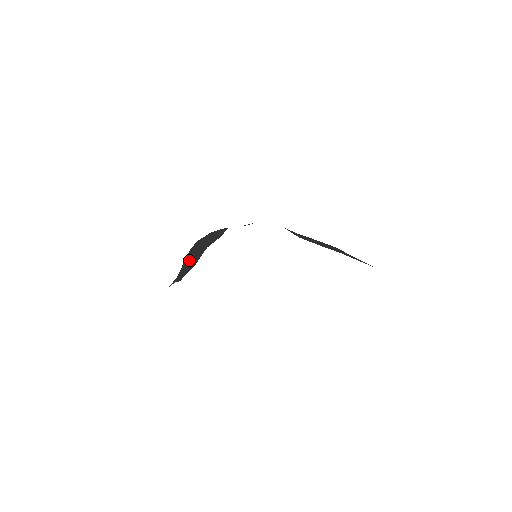
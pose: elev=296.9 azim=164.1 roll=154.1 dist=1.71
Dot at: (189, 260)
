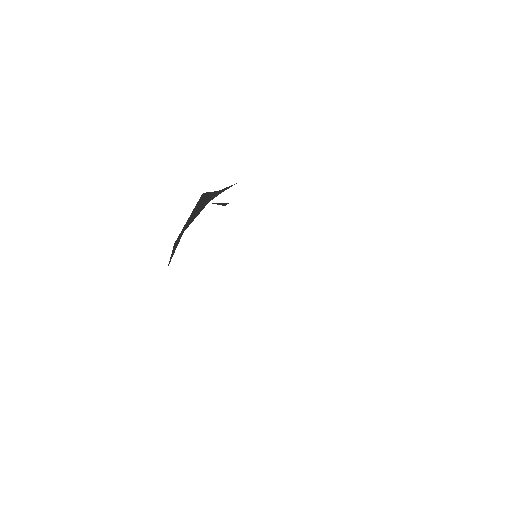
Dot at: occluded
